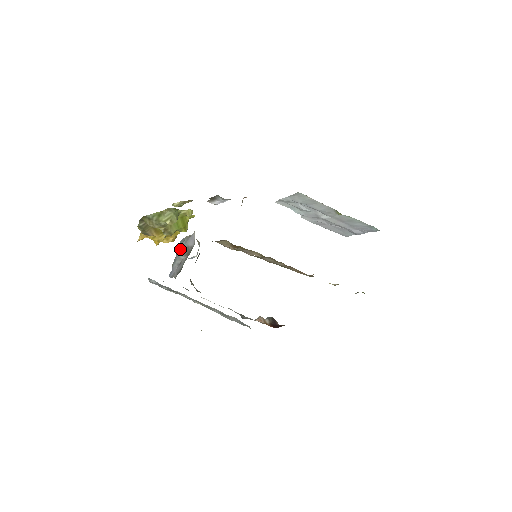
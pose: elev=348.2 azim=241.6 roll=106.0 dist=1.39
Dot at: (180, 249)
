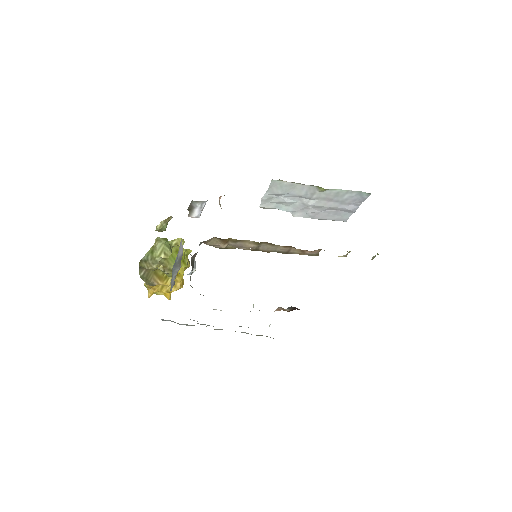
Dot at: (174, 265)
